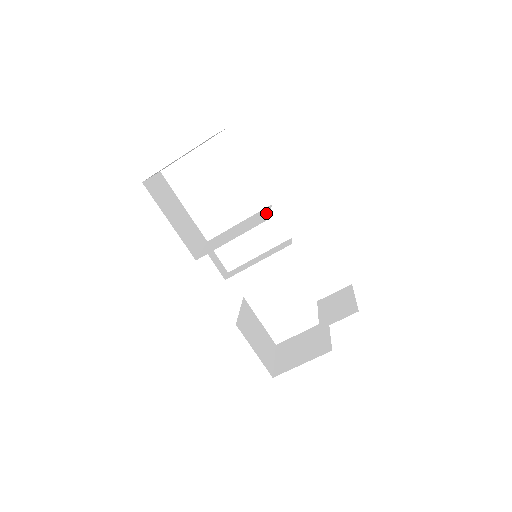
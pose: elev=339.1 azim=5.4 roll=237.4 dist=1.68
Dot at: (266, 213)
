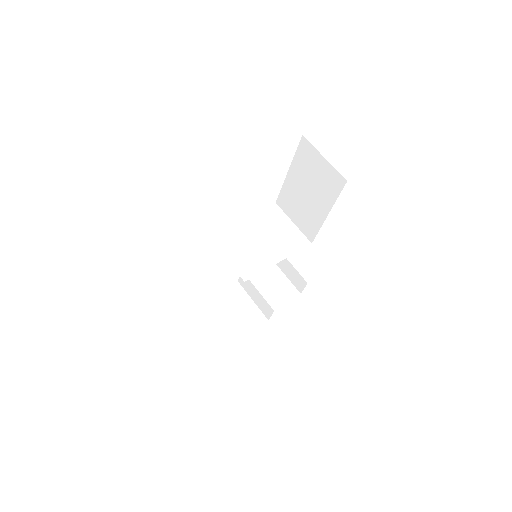
Dot at: (290, 224)
